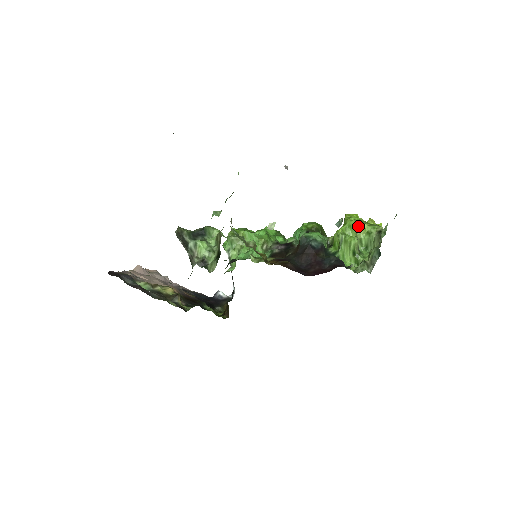
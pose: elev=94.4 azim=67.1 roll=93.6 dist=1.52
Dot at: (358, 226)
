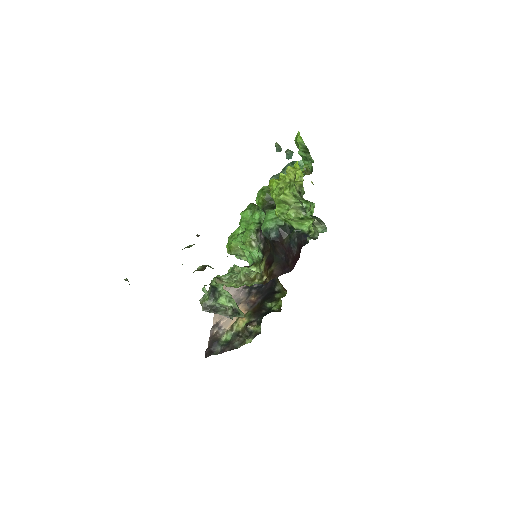
Dot at: (283, 201)
